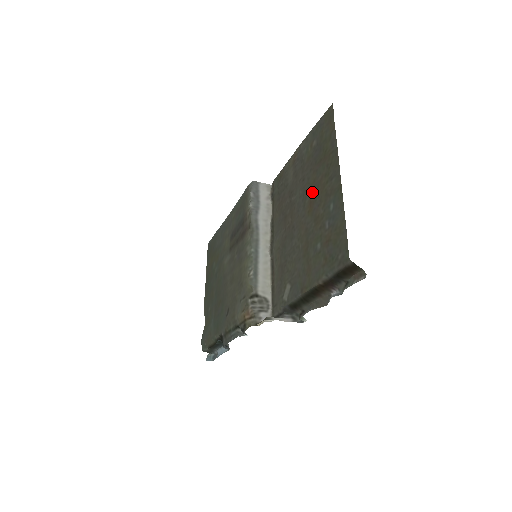
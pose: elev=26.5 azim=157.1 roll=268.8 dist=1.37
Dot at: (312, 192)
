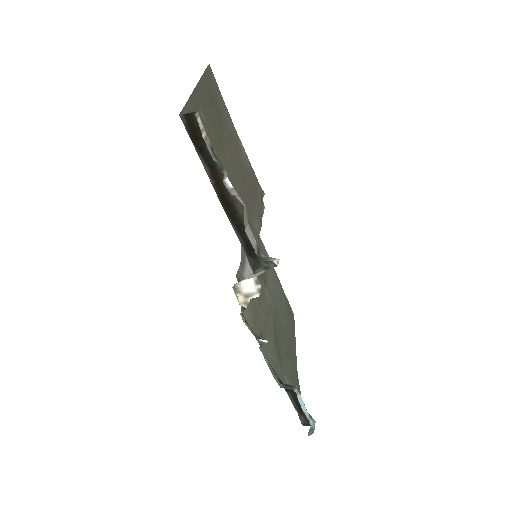
Dot at: (221, 136)
